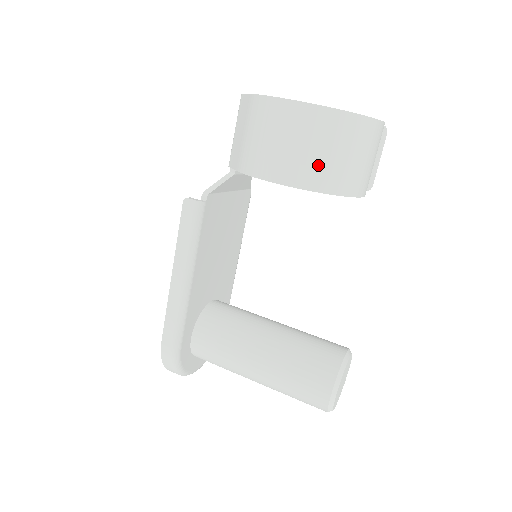
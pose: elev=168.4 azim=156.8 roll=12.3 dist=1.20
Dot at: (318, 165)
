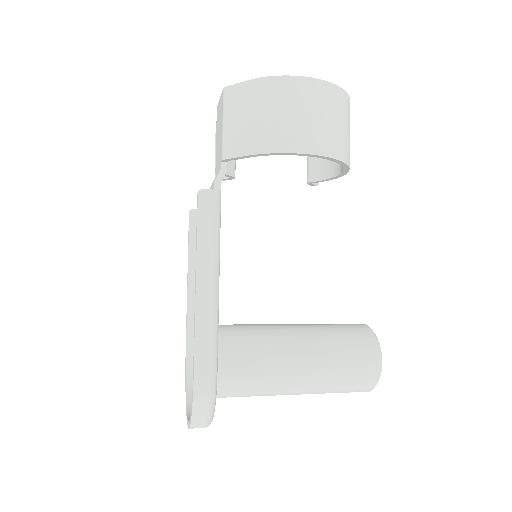
Dot at: (334, 134)
